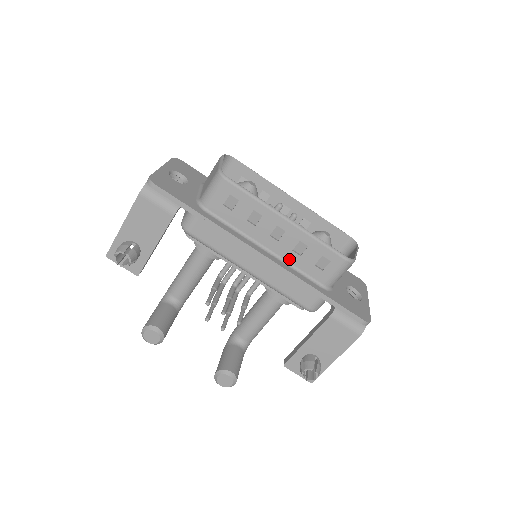
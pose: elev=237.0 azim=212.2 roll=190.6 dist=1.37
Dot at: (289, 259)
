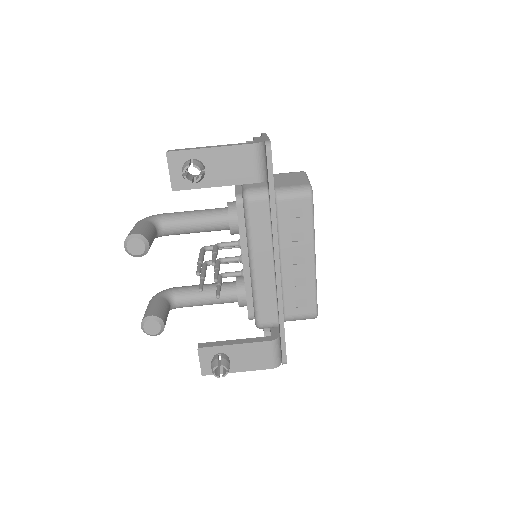
Dot at: (286, 282)
